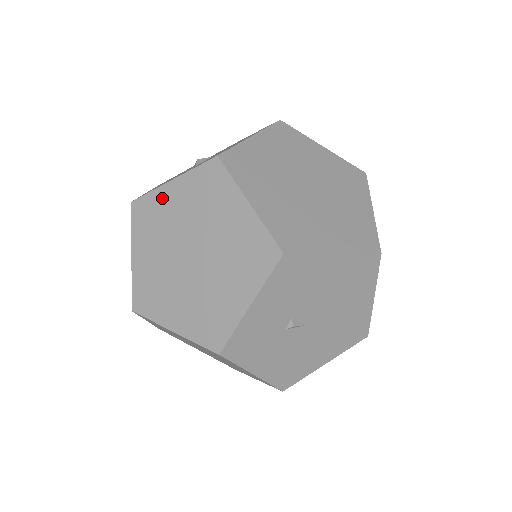
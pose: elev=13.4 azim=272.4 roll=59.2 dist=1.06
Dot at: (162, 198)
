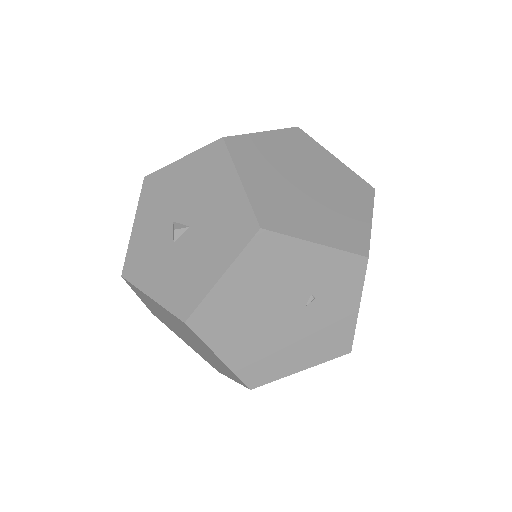
Dot at: (147, 298)
